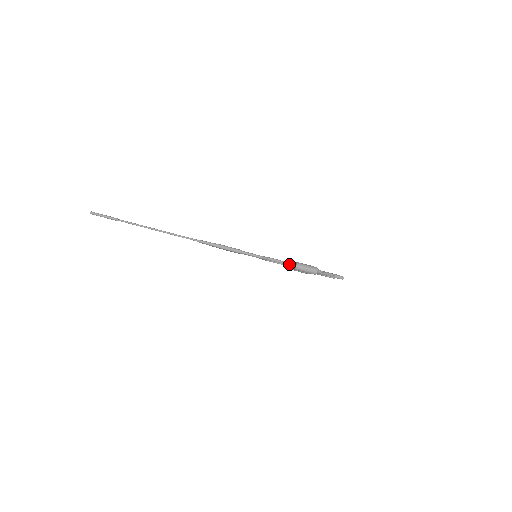
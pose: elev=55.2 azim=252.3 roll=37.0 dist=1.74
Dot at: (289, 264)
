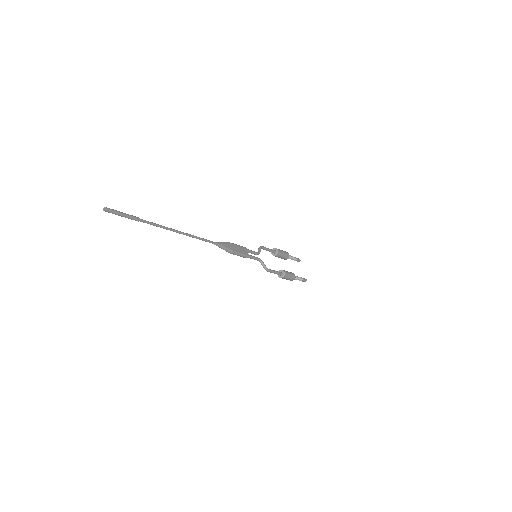
Dot at: (278, 274)
